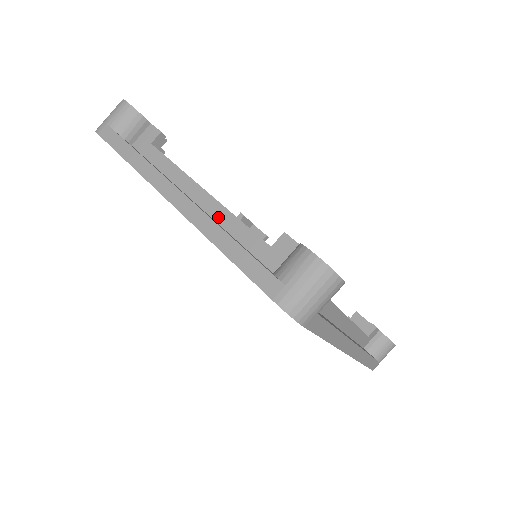
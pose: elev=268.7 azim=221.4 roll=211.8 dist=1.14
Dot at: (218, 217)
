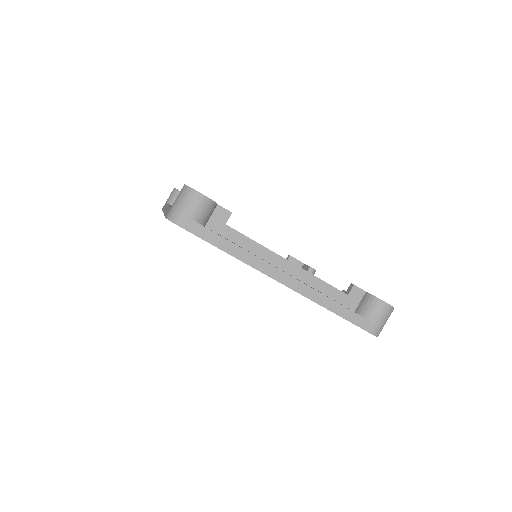
Dot at: (307, 281)
